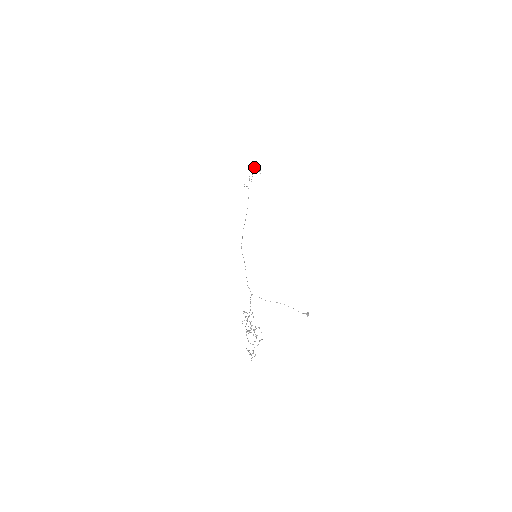
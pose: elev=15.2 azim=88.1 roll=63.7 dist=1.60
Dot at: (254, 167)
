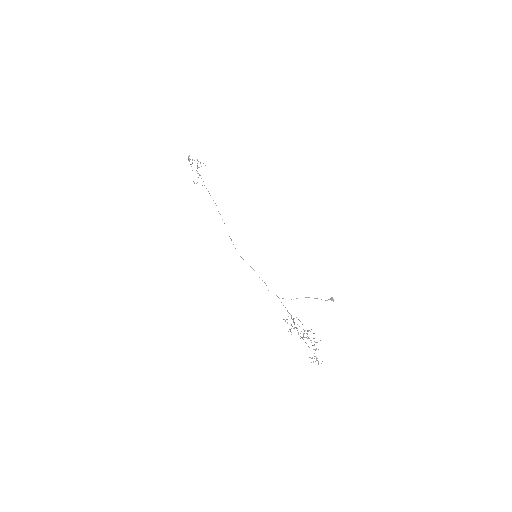
Dot at: (189, 160)
